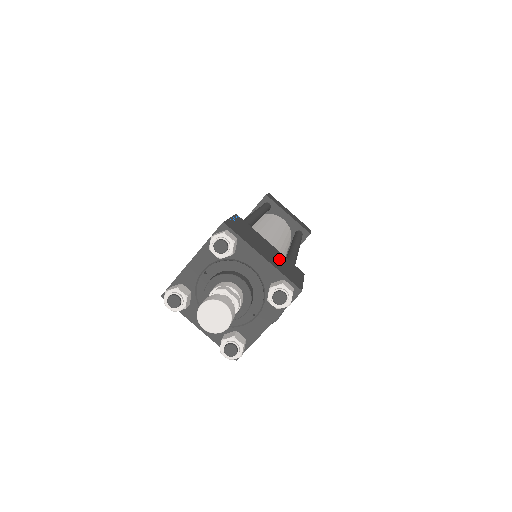
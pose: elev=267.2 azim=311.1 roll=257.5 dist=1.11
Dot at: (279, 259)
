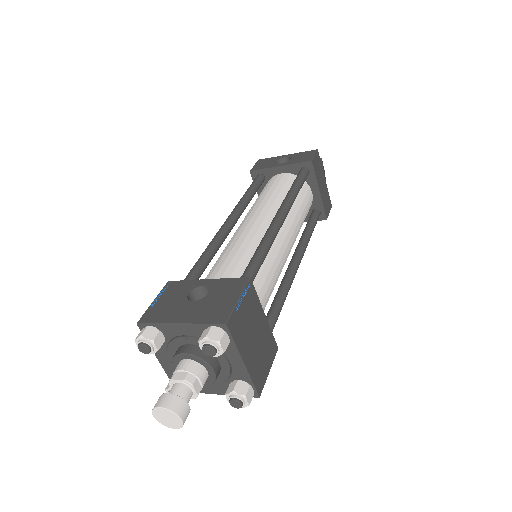
Dot at: (261, 346)
